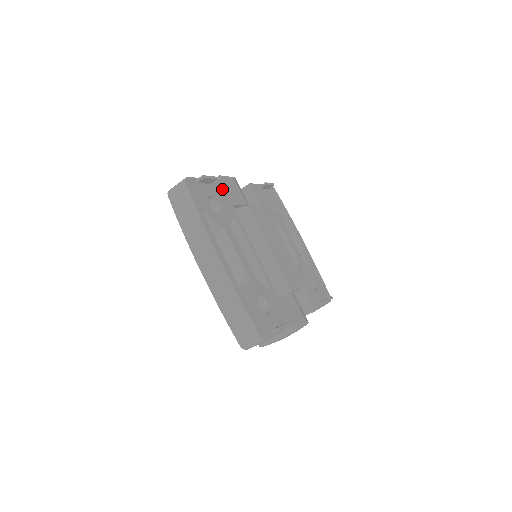
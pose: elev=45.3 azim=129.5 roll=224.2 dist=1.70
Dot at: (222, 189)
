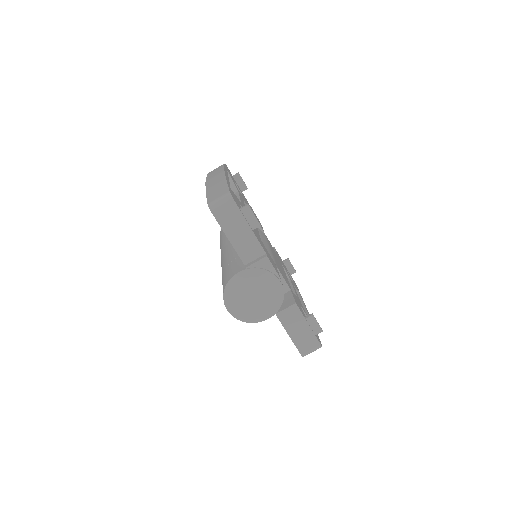
Dot at: (249, 205)
